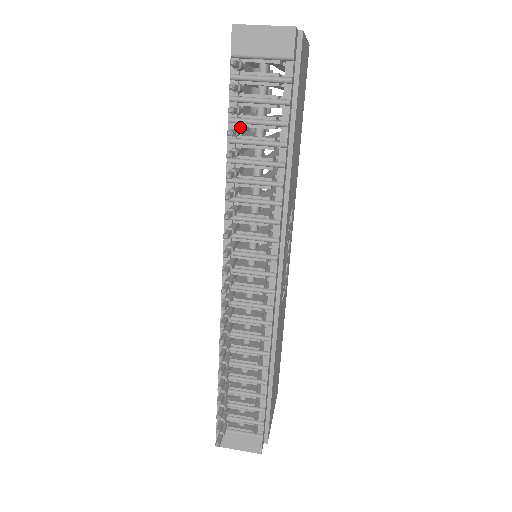
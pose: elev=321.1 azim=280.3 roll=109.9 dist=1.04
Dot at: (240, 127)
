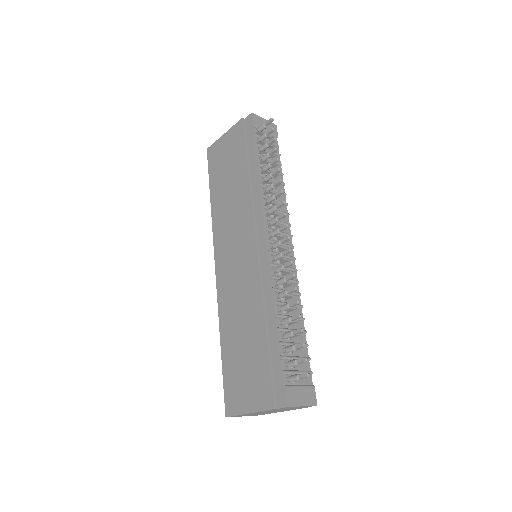
Dot at: (259, 161)
